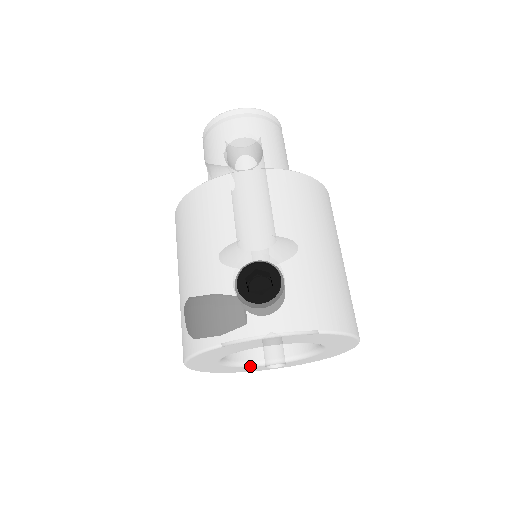
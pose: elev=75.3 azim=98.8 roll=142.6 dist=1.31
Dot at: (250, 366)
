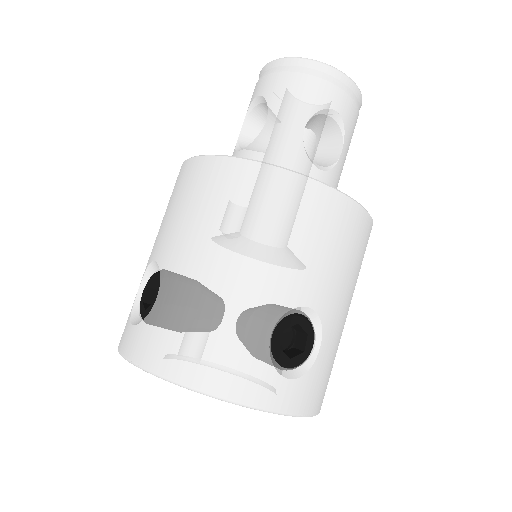
Dot at: occluded
